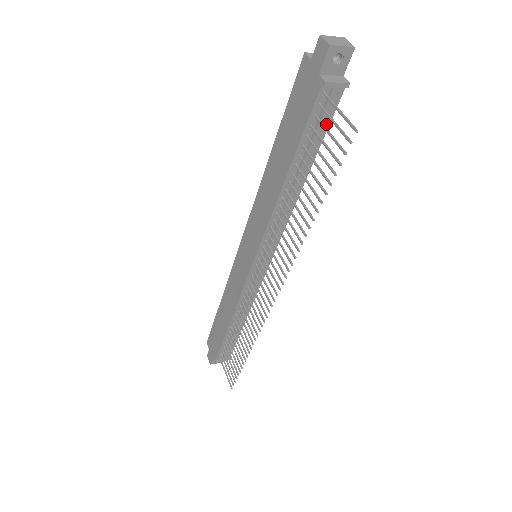
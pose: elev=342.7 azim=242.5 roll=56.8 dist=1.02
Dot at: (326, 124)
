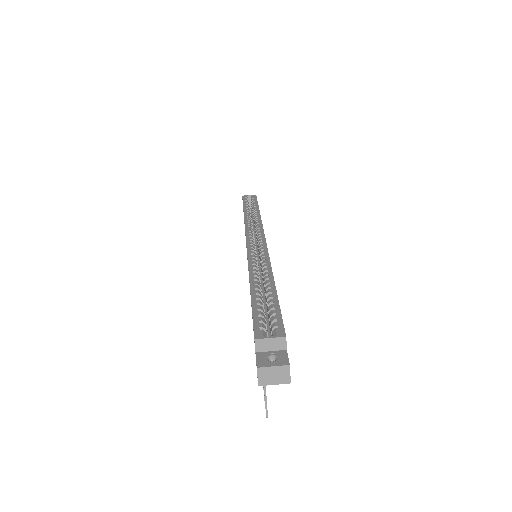
Dot at: occluded
